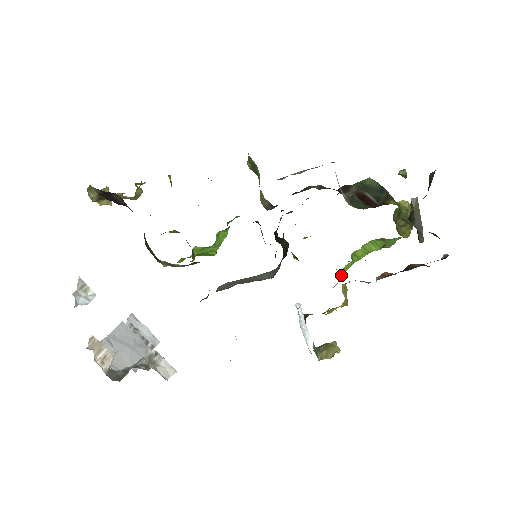
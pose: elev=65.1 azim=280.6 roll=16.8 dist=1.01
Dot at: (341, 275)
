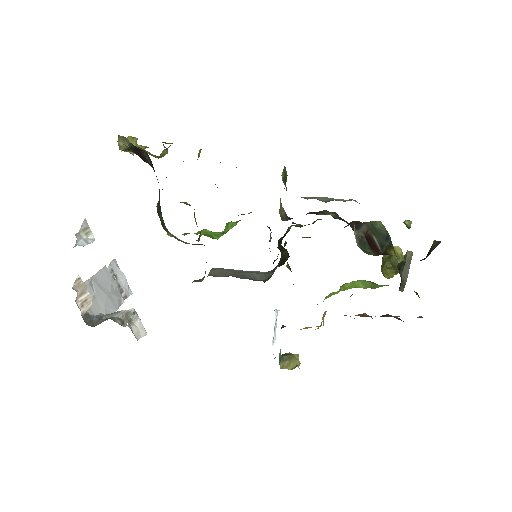
Dot at: (324, 299)
